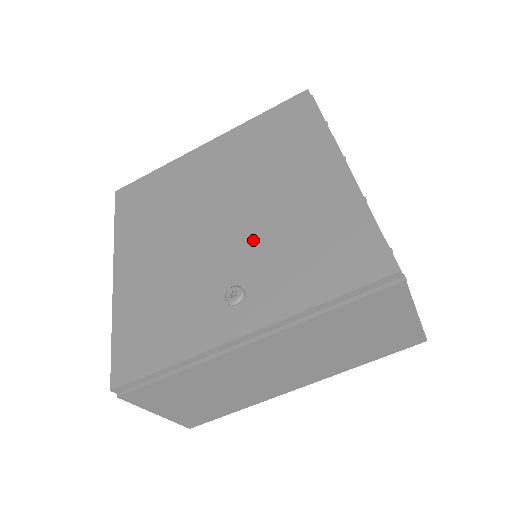
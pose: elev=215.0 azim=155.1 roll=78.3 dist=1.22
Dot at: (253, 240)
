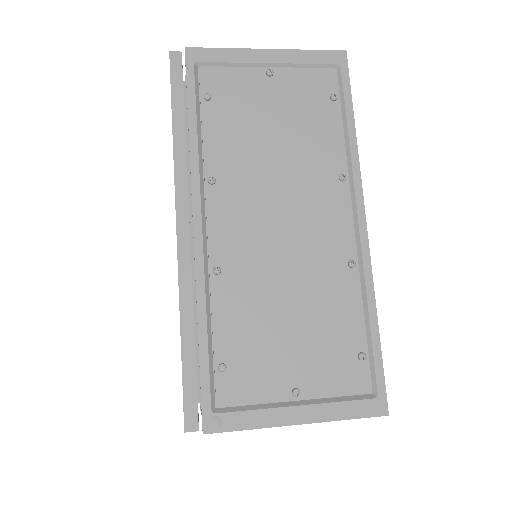
Dot at: occluded
